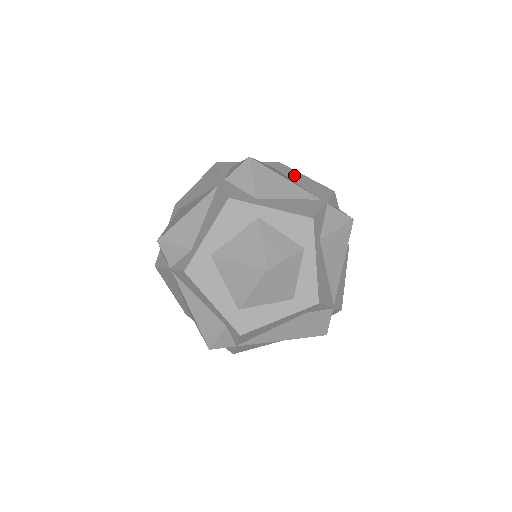
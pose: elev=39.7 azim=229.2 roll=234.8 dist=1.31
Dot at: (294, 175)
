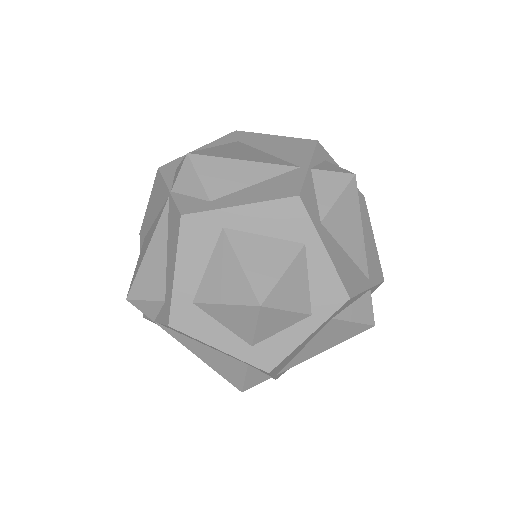
Dot at: (367, 227)
